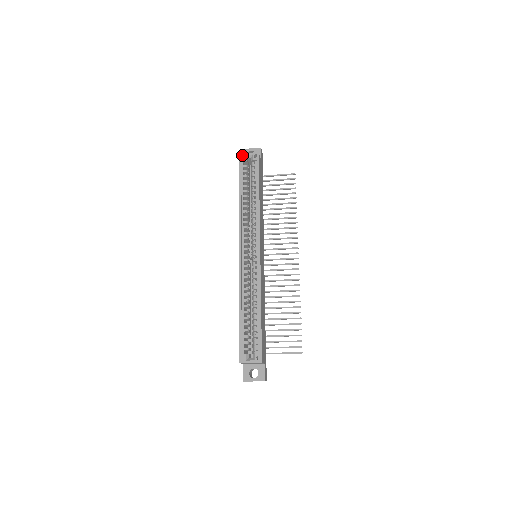
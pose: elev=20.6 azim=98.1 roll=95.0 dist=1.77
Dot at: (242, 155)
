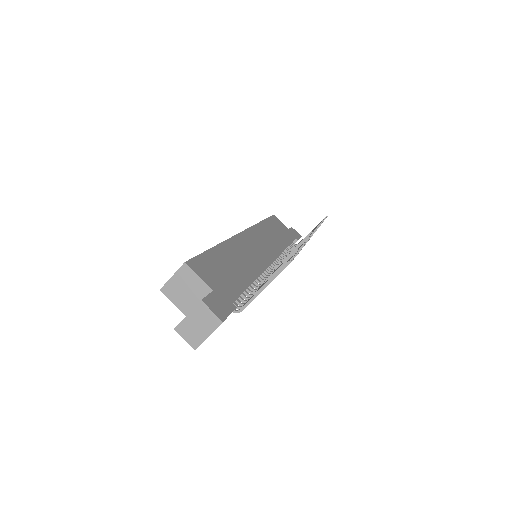
Dot at: occluded
